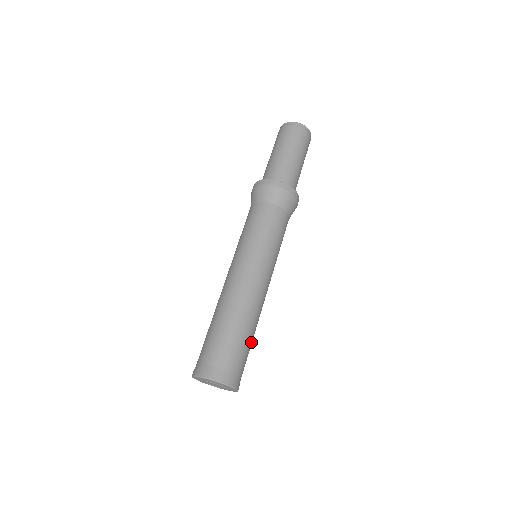
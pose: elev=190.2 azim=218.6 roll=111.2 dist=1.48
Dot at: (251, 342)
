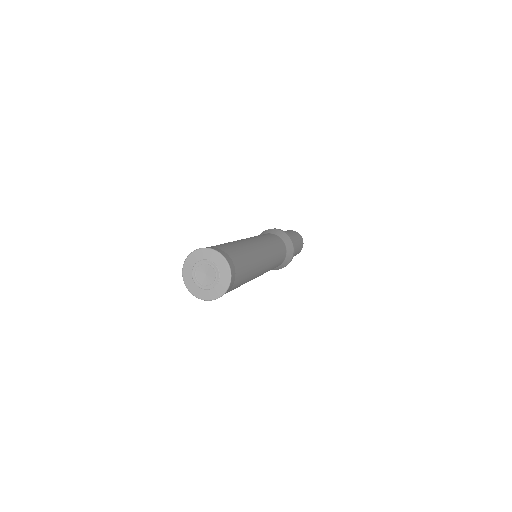
Dot at: (248, 264)
